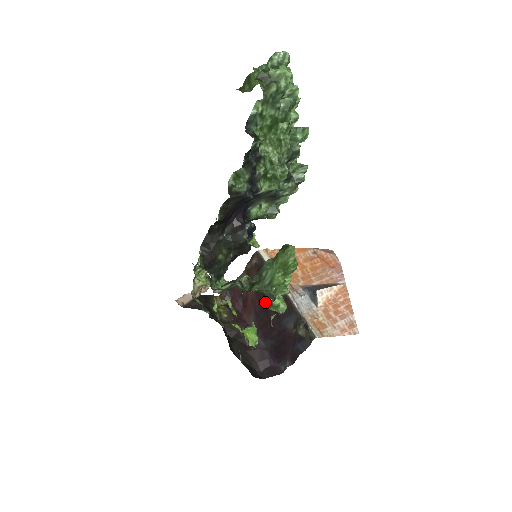
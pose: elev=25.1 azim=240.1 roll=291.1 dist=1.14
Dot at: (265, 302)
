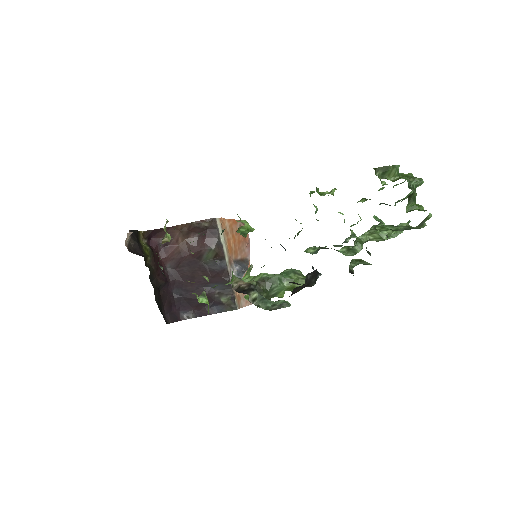
Dot at: (197, 262)
